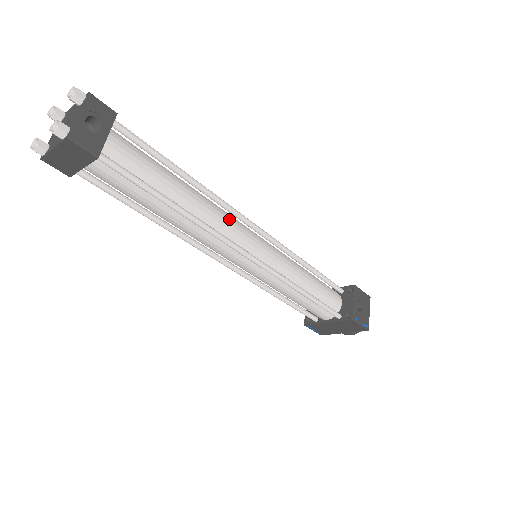
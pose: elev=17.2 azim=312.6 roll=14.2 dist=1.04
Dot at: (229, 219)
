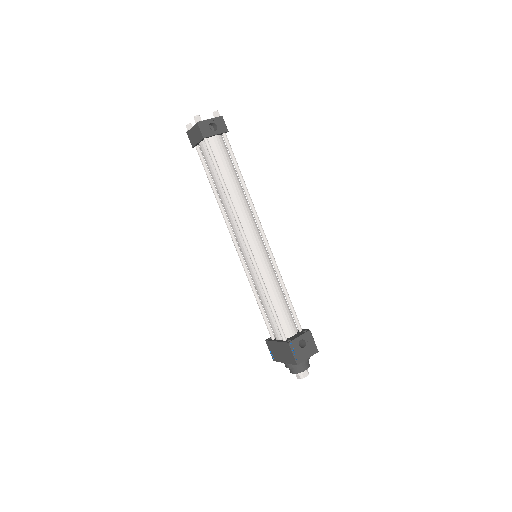
Dot at: (250, 217)
